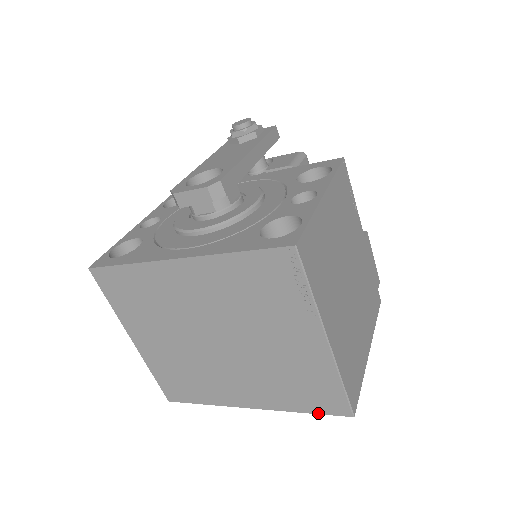
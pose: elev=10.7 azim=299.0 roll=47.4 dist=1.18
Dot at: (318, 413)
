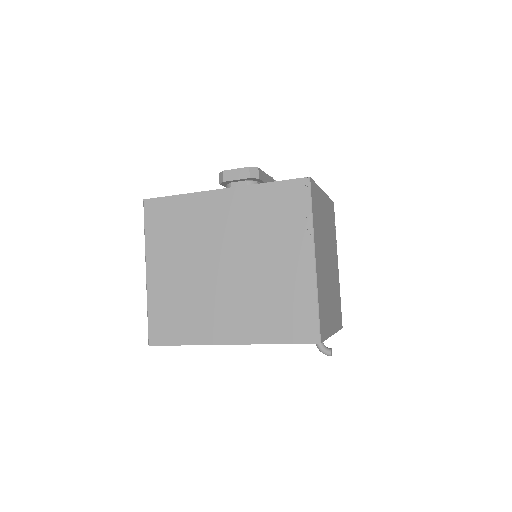
Dot at: (290, 342)
